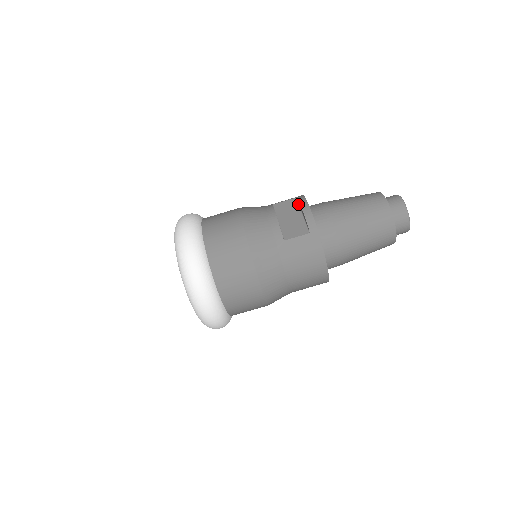
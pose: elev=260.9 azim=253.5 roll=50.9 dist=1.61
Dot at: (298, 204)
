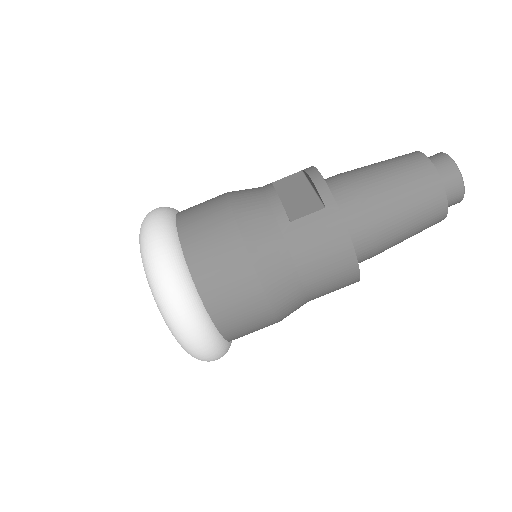
Dot at: (305, 177)
